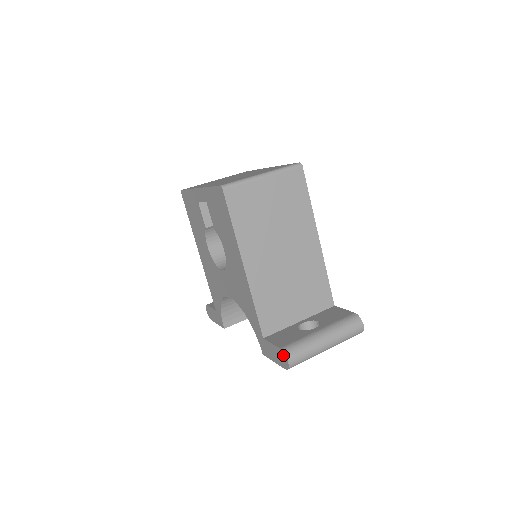
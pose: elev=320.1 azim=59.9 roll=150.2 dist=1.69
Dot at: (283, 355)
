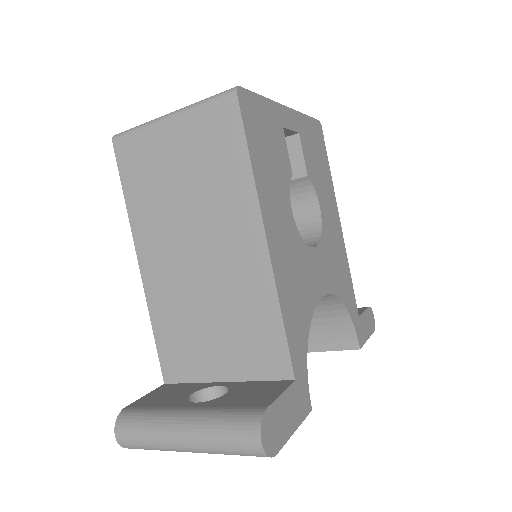
Dot at: occluded
